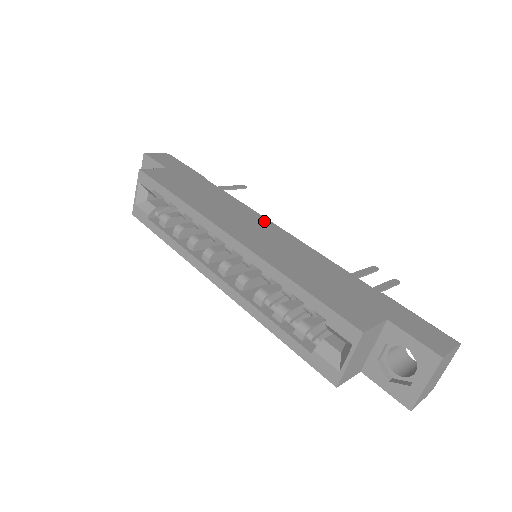
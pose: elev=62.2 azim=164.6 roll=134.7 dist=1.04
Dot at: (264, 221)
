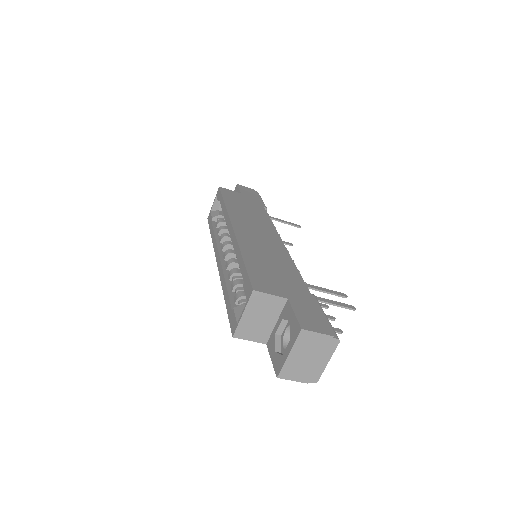
Dot at: (274, 235)
